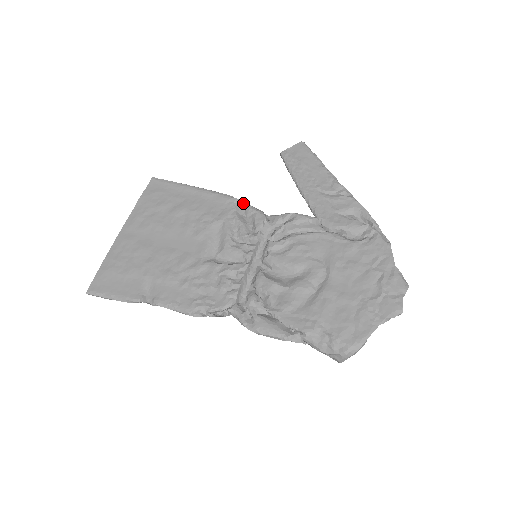
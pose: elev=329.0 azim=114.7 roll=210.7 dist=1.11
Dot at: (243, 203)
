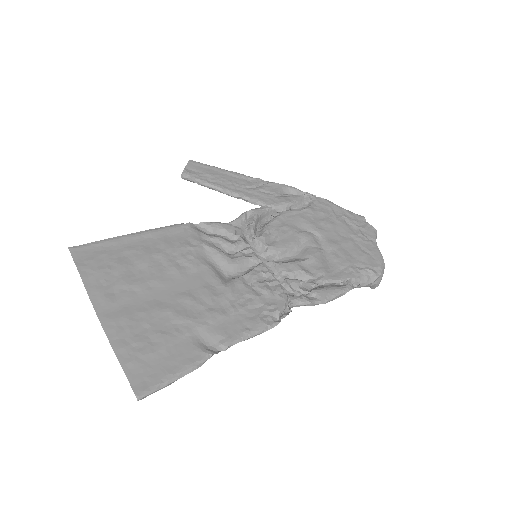
Dot at: (197, 224)
